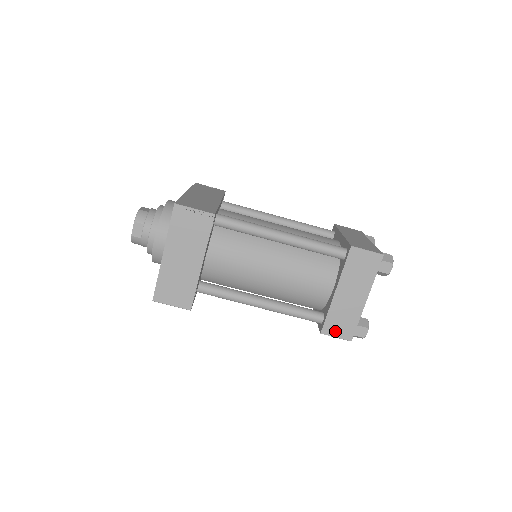
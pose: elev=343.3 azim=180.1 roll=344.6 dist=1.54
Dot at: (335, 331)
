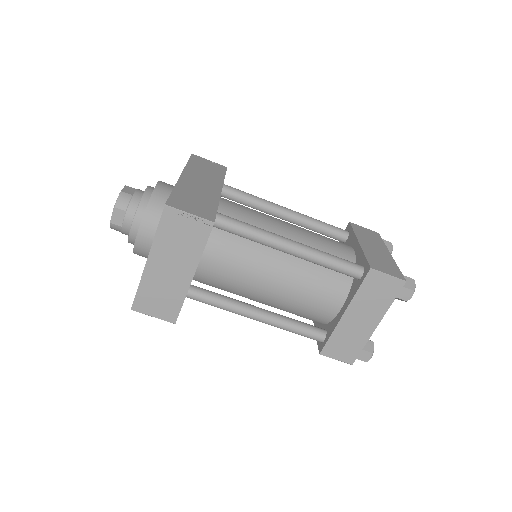
Dot at: (336, 353)
